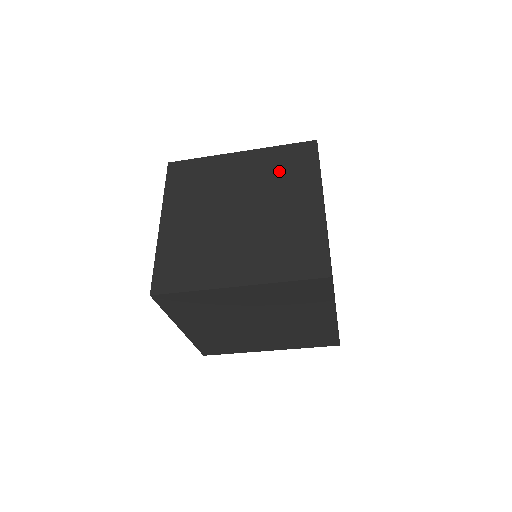
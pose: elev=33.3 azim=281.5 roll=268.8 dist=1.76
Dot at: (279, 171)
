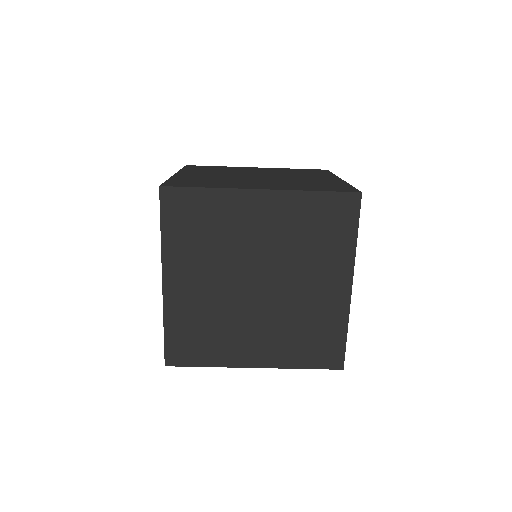
Dot at: (295, 172)
